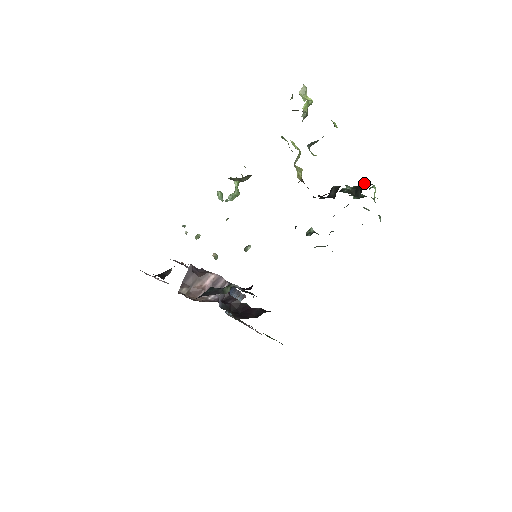
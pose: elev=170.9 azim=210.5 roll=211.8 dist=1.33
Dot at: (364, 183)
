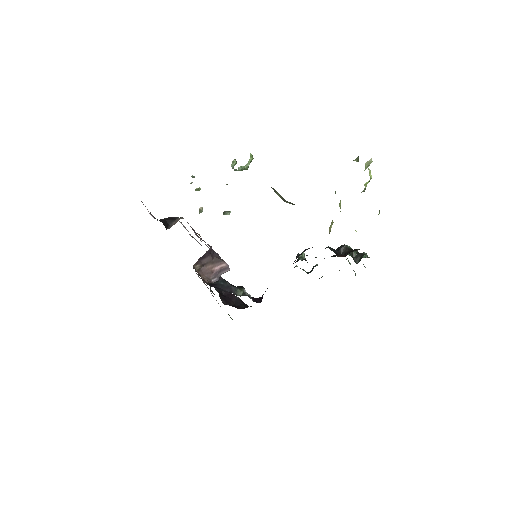
Dot at: (365, 253)
